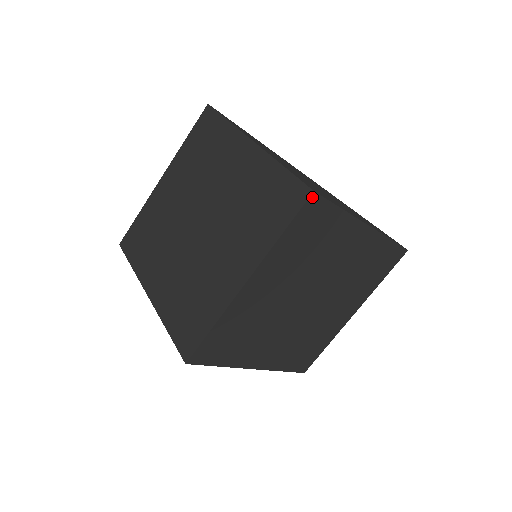
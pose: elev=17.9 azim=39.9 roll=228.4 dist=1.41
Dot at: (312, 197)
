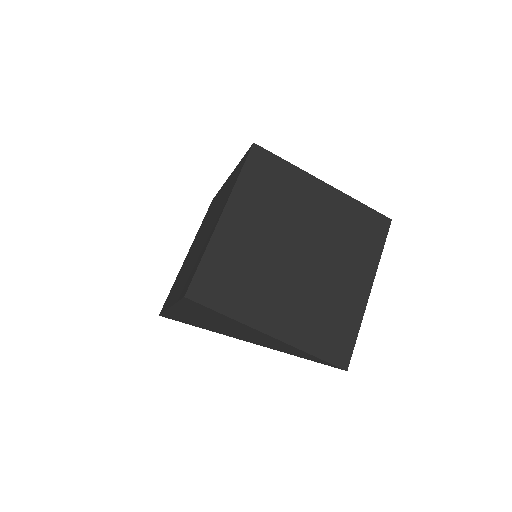
Dot at: (254, 147)
